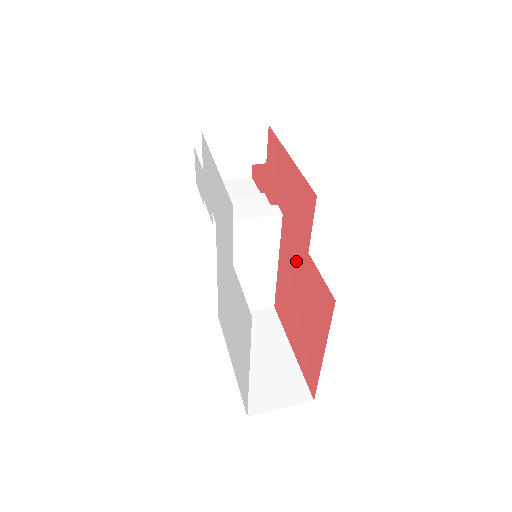
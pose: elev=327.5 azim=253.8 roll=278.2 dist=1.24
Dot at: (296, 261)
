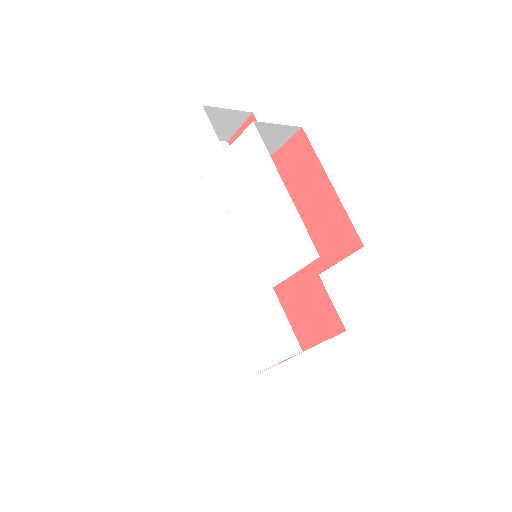
Dot at: occluded
